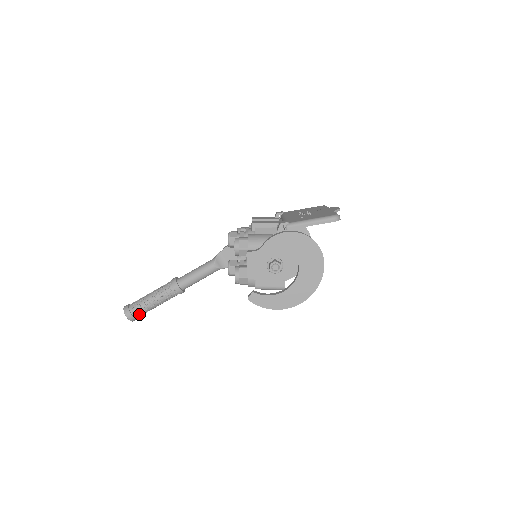
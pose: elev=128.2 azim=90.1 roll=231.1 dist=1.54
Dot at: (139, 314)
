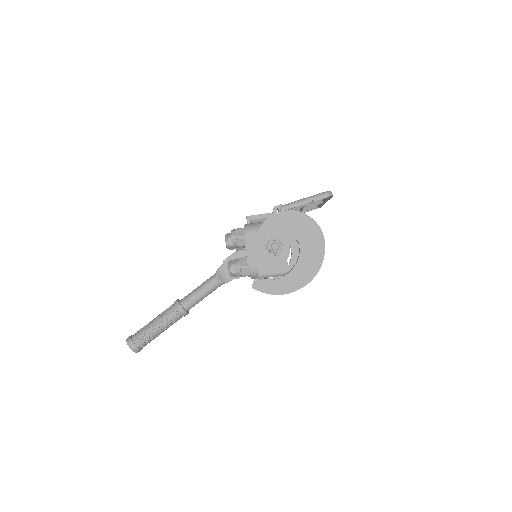
Dot at: (143, 343)
